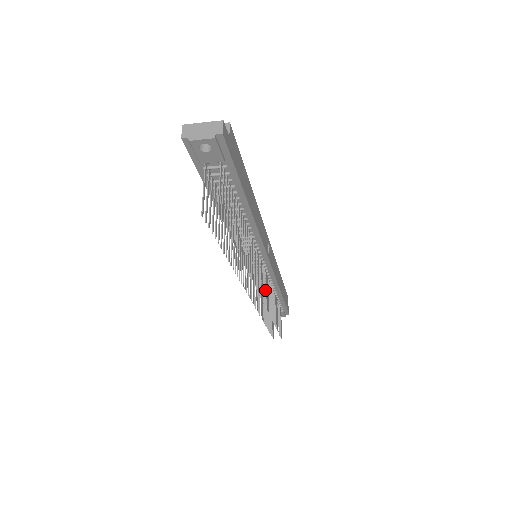
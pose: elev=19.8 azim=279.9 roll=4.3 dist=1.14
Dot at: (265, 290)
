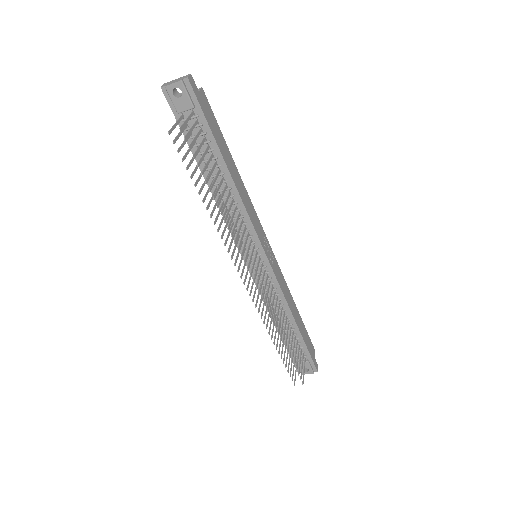
Dot at: (278, 316)
